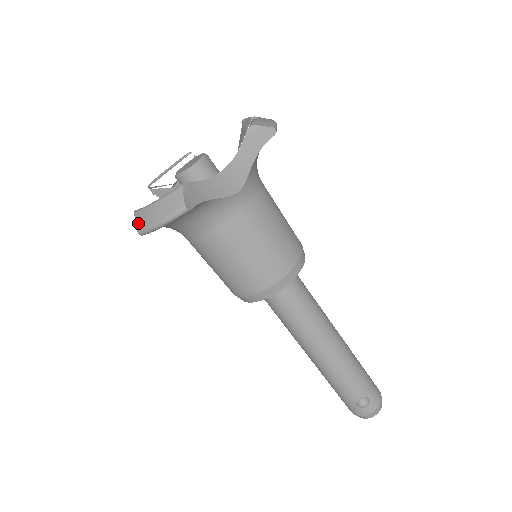
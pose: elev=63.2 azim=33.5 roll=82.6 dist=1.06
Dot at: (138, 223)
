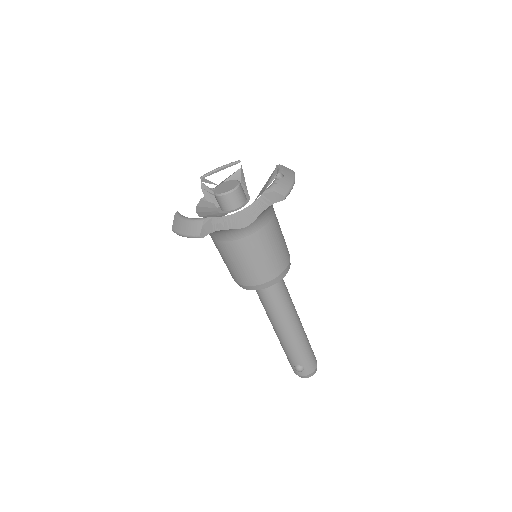
Dot at: (174, 224)
